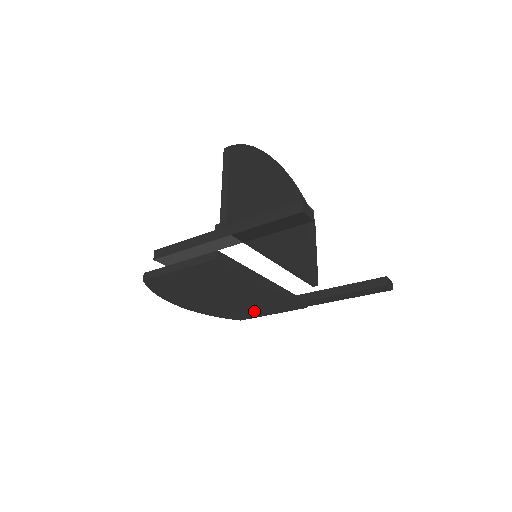
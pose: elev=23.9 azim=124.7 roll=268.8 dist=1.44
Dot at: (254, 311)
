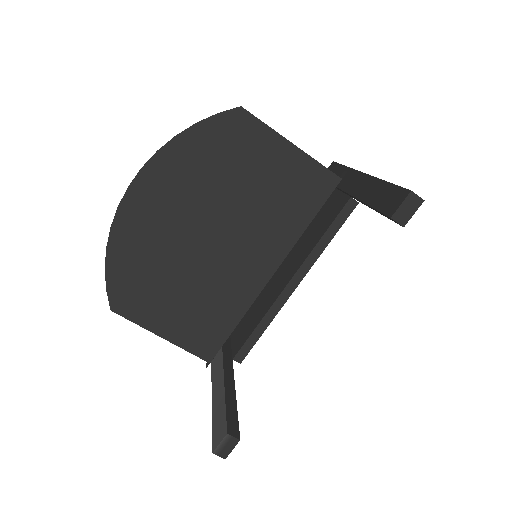
Dot at: occluded
